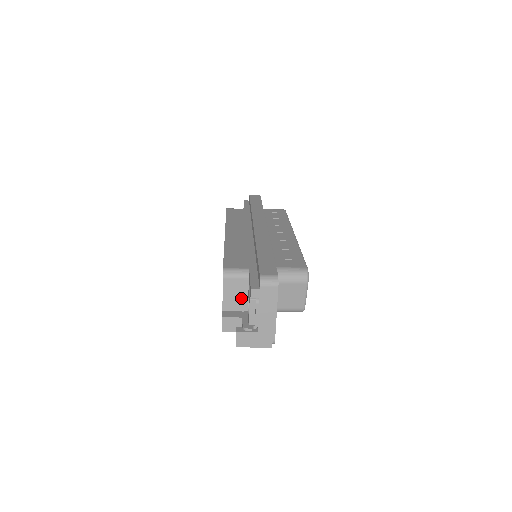
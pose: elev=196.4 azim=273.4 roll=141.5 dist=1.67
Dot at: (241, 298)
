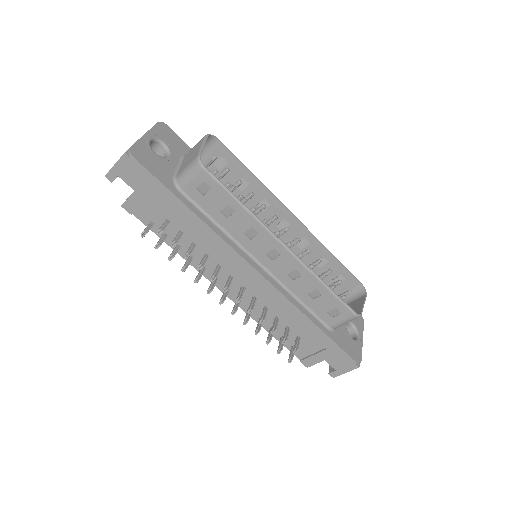
Dot at: occluded
